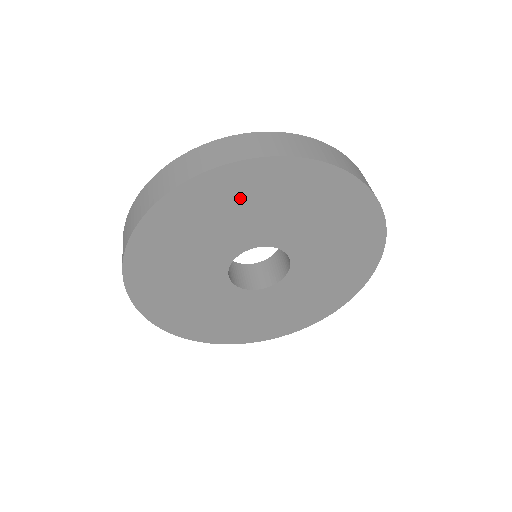
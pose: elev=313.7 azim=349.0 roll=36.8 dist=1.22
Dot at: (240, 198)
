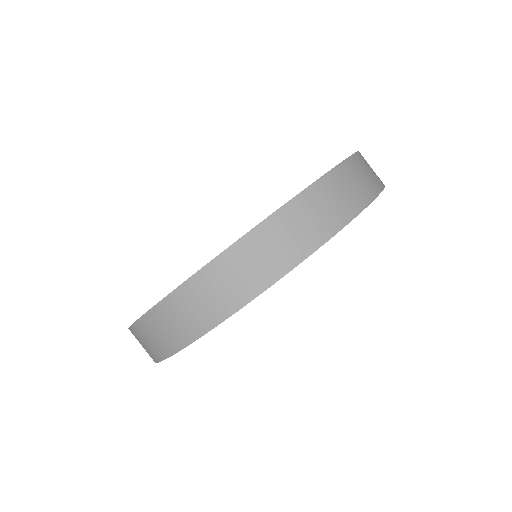
Dot at: occluded
